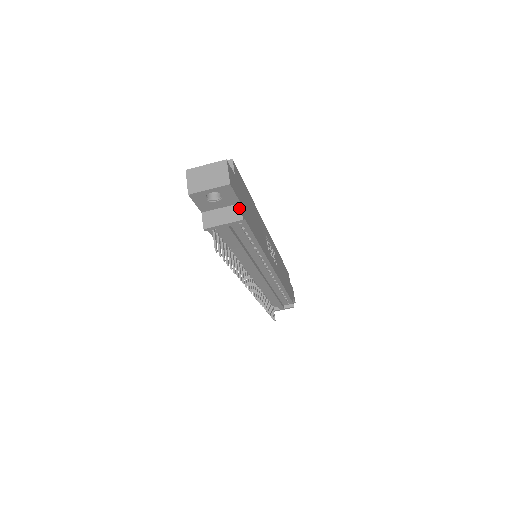
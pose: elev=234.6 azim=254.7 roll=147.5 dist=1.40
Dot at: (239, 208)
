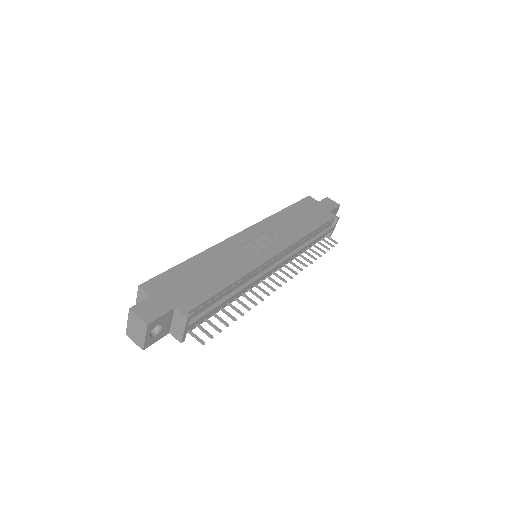
Dot at: (178, 312)
